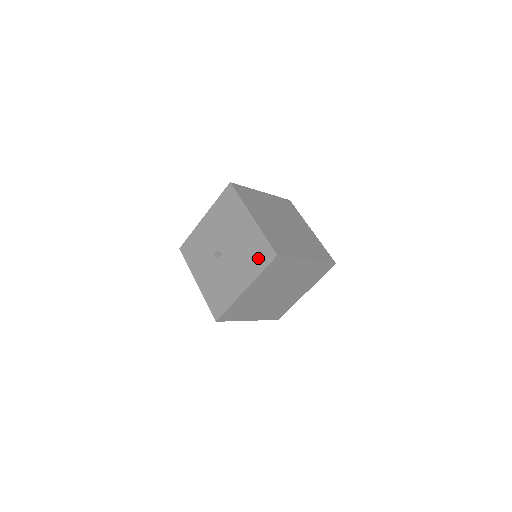
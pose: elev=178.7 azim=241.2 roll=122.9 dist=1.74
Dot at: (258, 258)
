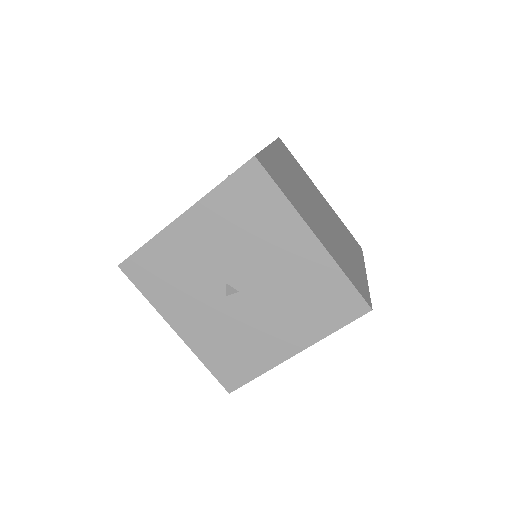
Dot at: (328, 309)
